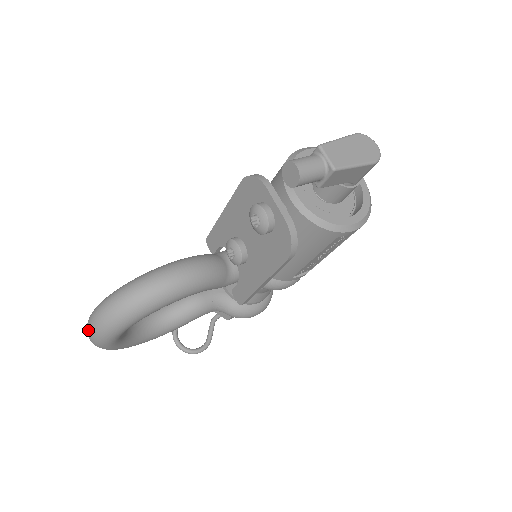
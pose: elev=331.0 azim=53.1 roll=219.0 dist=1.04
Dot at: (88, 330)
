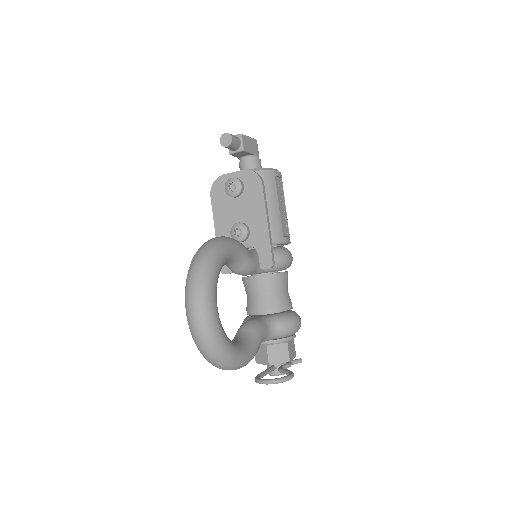
Dot at: (191, 306)
